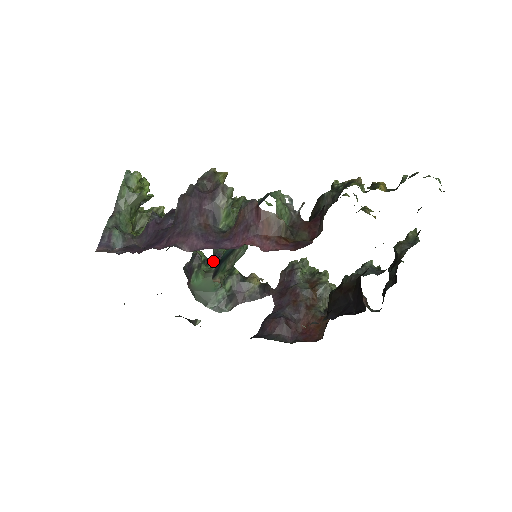
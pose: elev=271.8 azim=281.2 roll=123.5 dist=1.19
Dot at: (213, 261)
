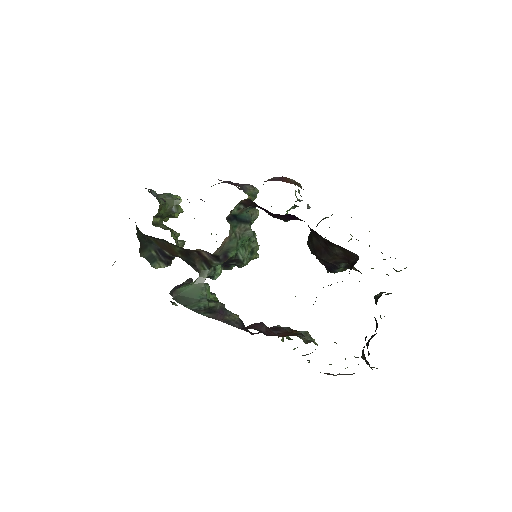
Dot at: occluded
